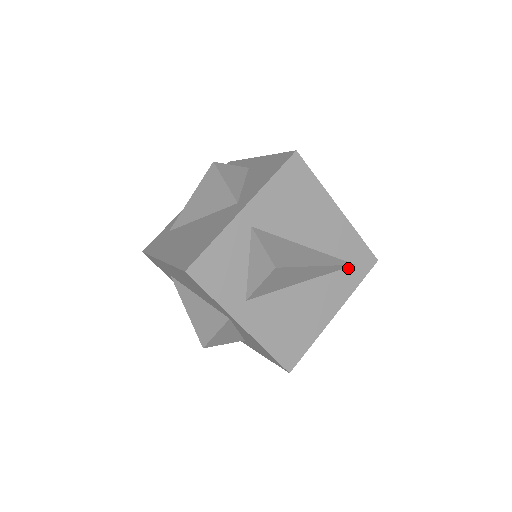
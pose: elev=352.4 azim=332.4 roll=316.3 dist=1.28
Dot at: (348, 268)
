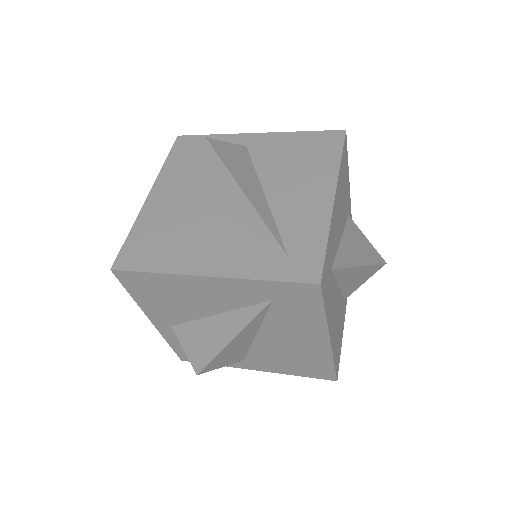
Dot at: (277, 251)
